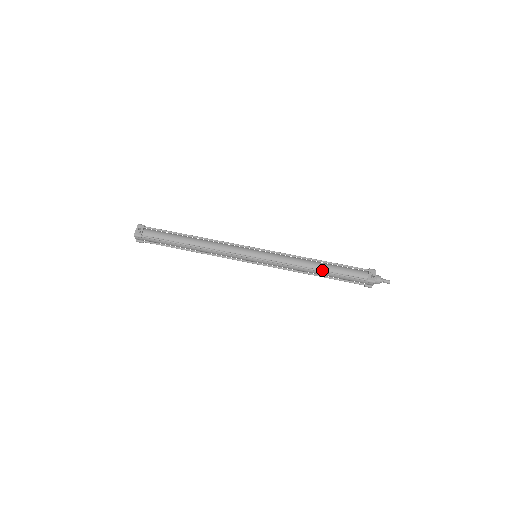
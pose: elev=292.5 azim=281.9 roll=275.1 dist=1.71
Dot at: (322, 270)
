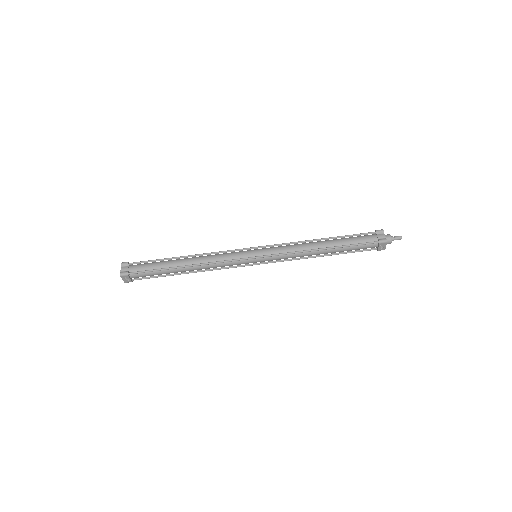
Dot at: (329, 255)
